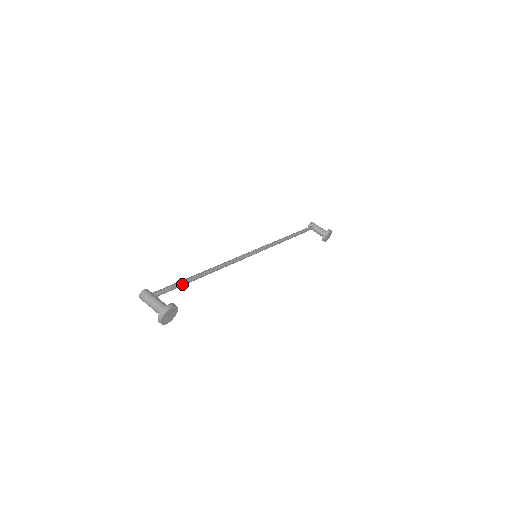
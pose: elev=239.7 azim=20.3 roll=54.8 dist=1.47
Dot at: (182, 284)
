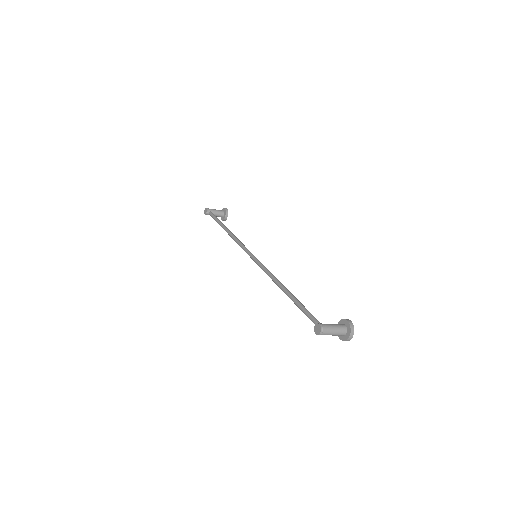
Dot at: (303, 306)
